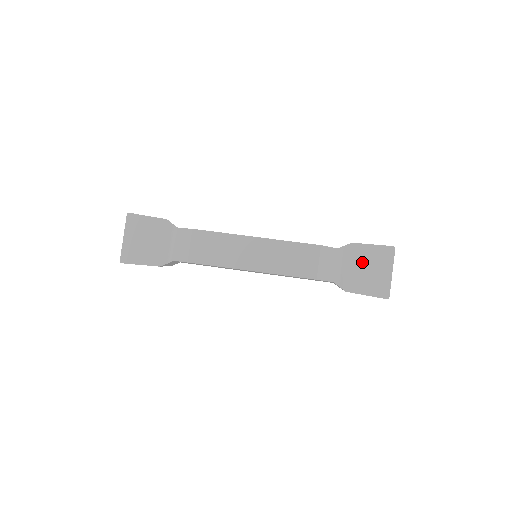
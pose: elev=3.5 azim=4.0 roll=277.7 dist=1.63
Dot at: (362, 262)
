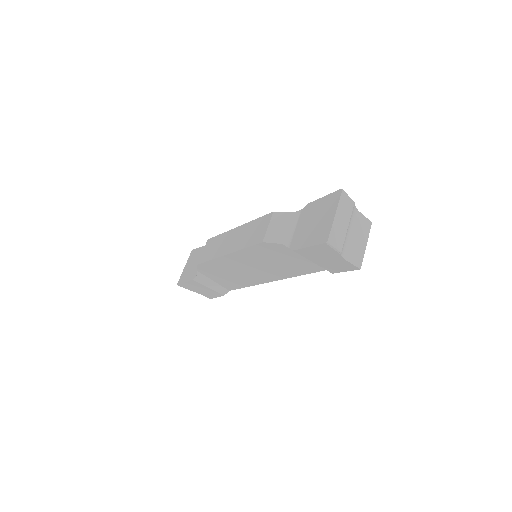
Dot at: (312, 217)
